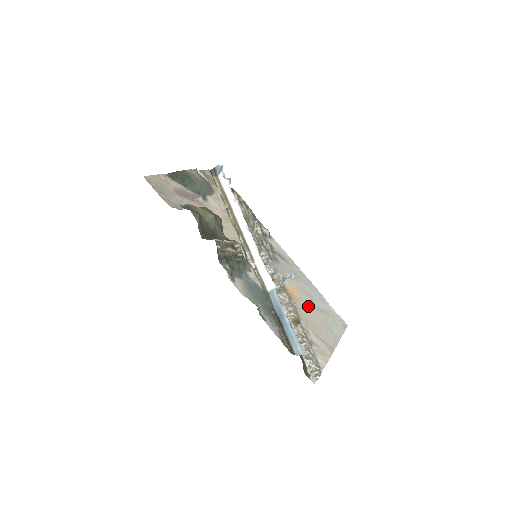
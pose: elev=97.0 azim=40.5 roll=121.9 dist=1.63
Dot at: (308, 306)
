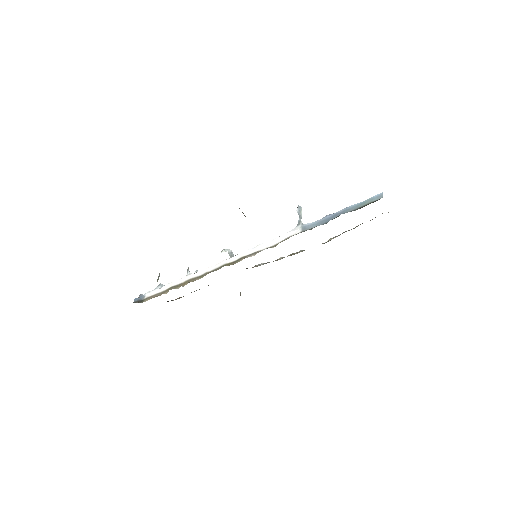
Dot at: occluded
